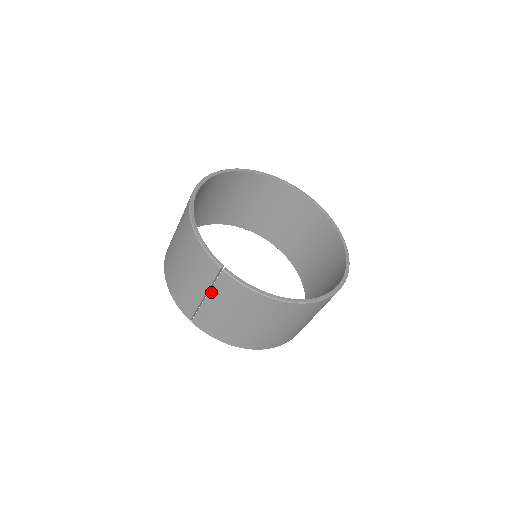
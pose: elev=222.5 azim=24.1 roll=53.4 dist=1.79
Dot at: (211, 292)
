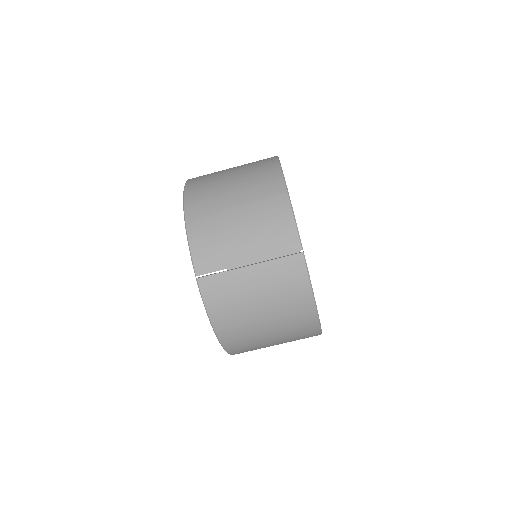
Dot at: (264, 264)
